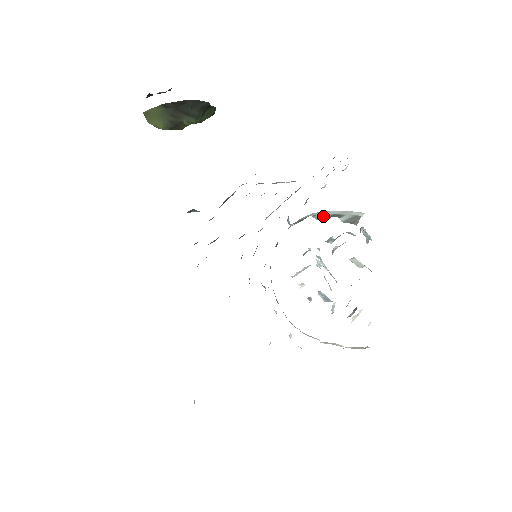
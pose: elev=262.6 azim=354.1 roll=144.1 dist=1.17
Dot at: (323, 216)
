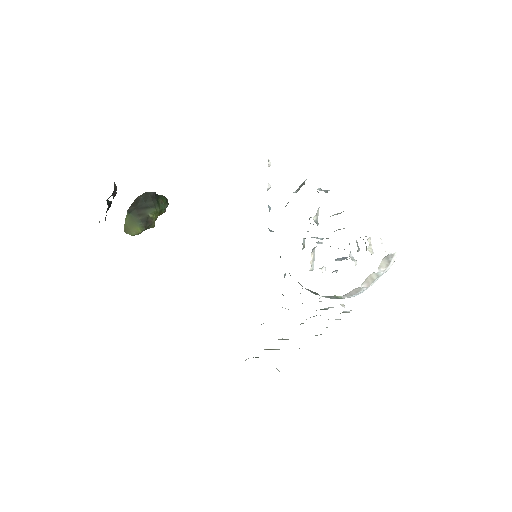
Dot at: (286, 205)
